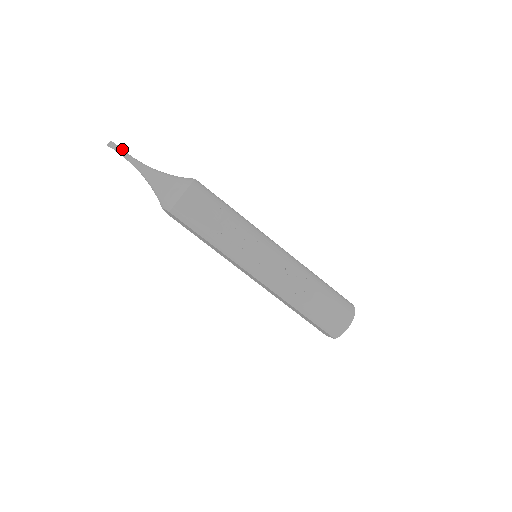
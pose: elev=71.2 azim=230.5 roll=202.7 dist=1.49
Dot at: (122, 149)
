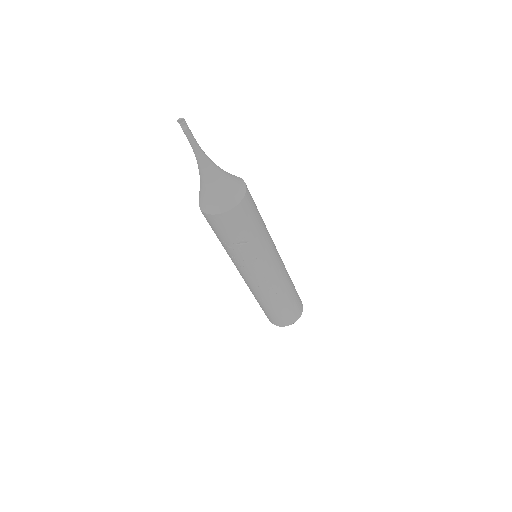
Dot at: (191, 133)
